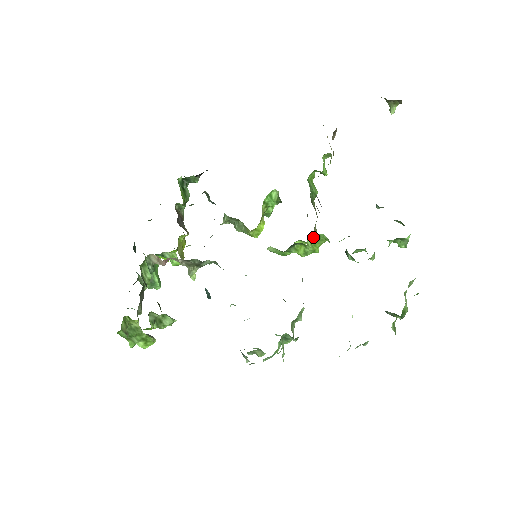
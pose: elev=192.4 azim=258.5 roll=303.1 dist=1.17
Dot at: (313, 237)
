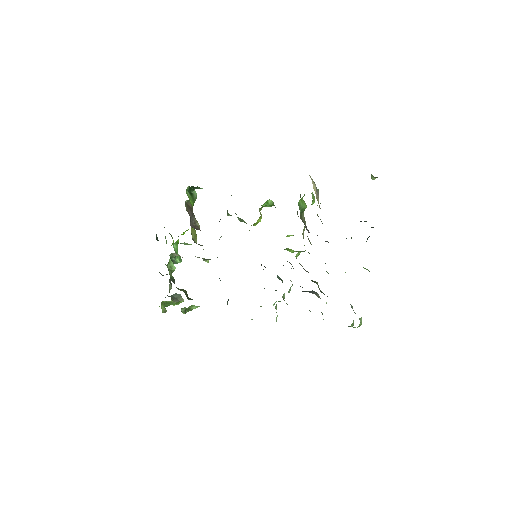
Dot at: (301, 251)
